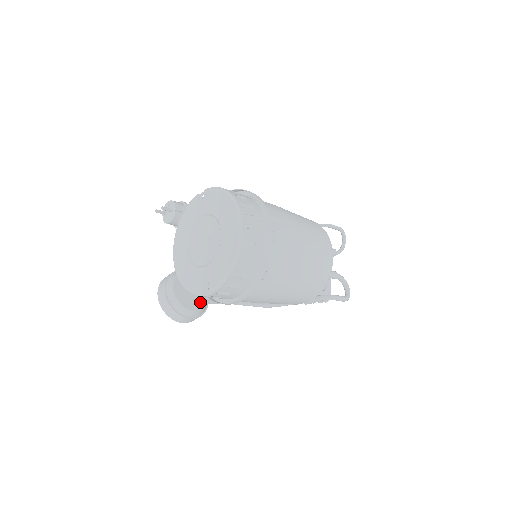
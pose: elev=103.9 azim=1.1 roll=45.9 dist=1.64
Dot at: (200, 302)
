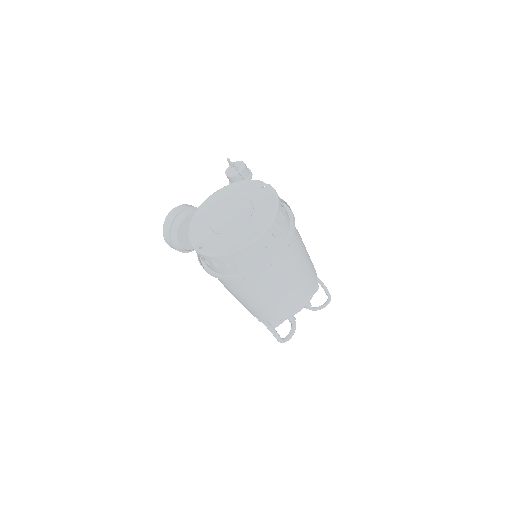
Dot at: occluded
